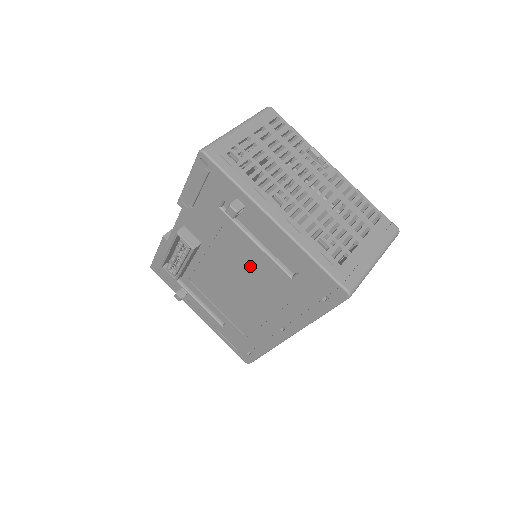
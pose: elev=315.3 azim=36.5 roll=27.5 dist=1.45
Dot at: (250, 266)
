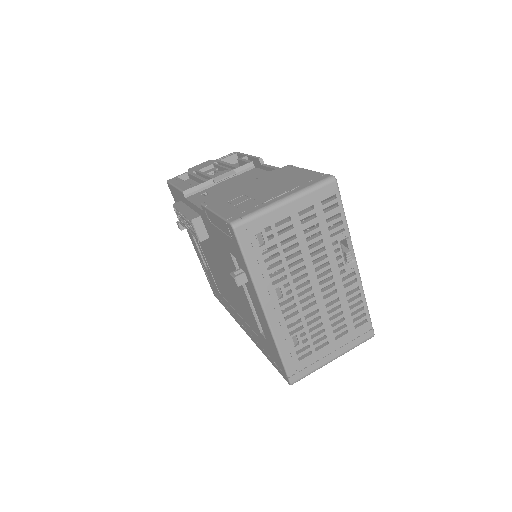
Dot at: (237, 291)
